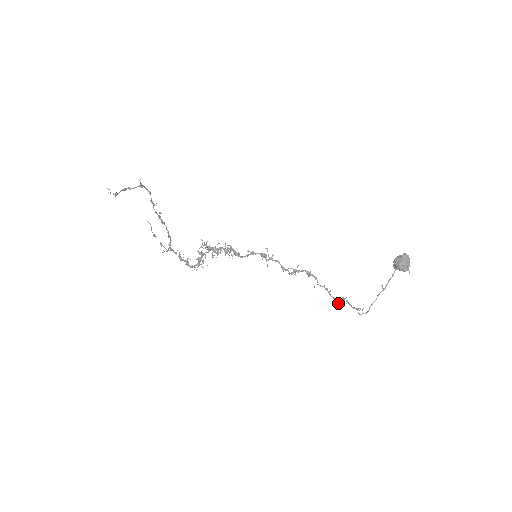
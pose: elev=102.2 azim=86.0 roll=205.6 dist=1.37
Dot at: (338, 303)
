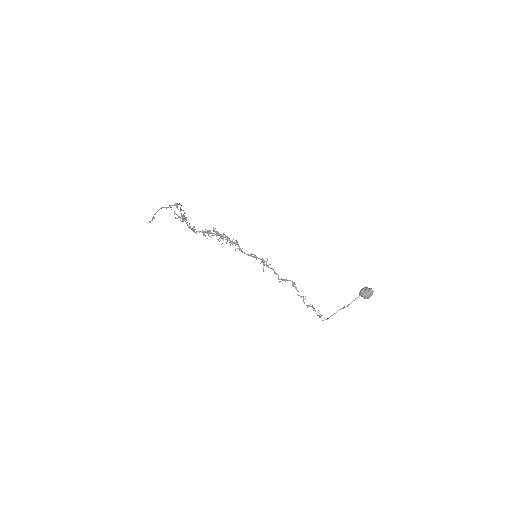
Dot at: (307, 307)
